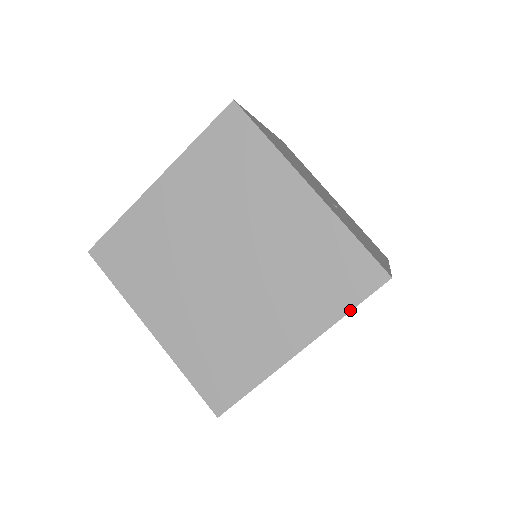
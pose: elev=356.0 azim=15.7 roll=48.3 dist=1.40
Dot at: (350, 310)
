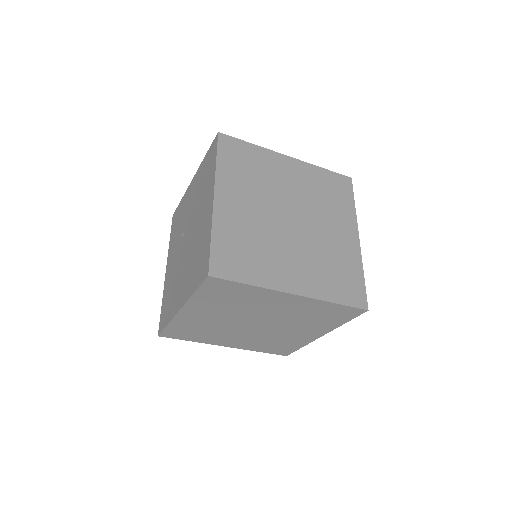
Dot at: (338, 303)
